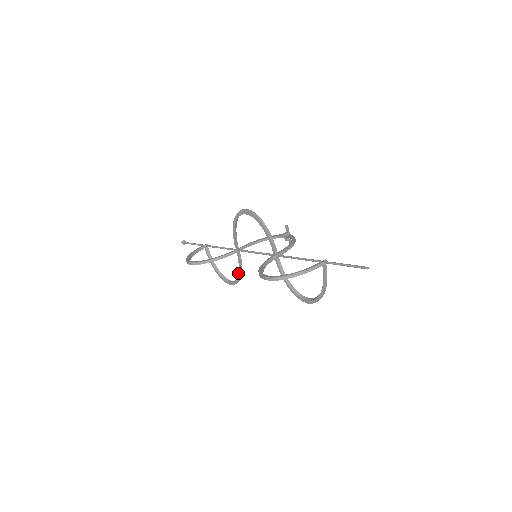
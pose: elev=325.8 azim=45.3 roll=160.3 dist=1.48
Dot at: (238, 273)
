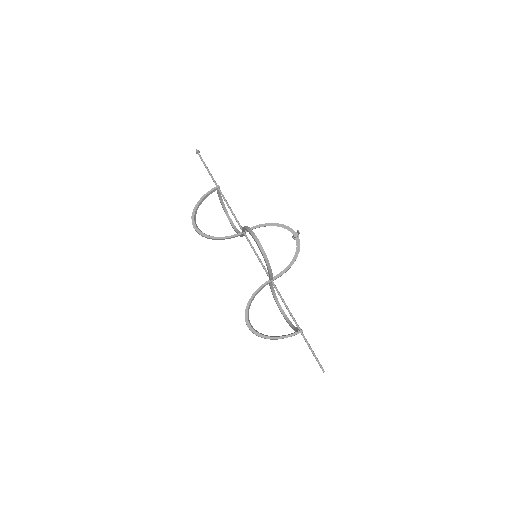
Dot at: occluded
